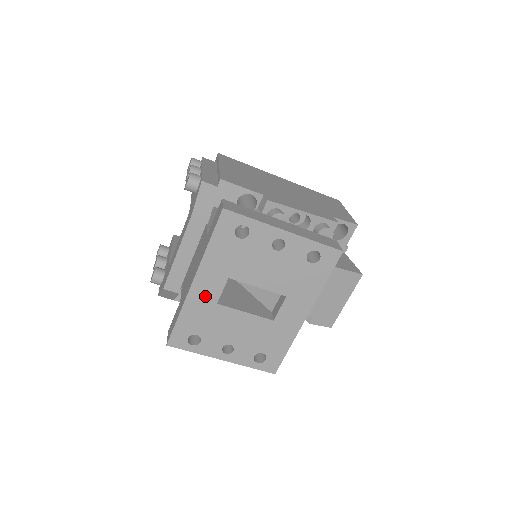
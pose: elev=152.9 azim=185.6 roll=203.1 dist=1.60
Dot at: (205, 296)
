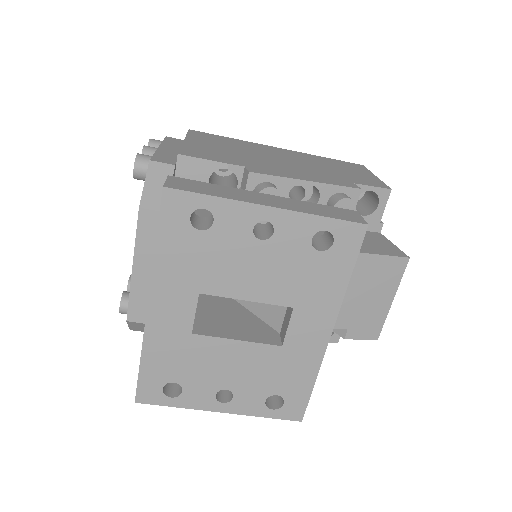
Dot at: (171, 325)
